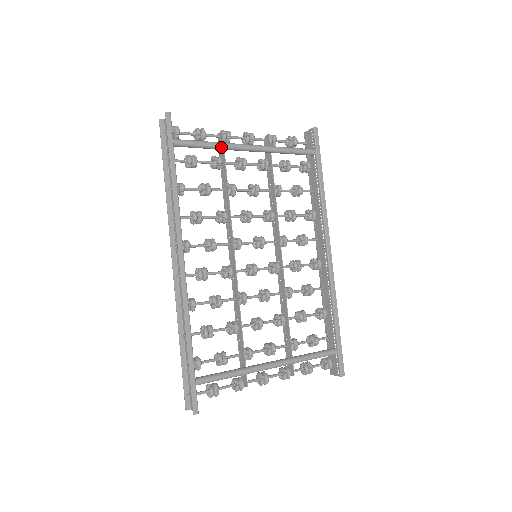
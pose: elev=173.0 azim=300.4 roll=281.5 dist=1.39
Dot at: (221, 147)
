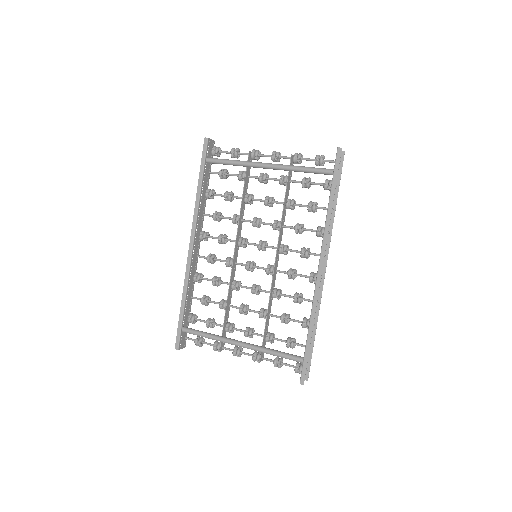
Dot at: (240, 165)
